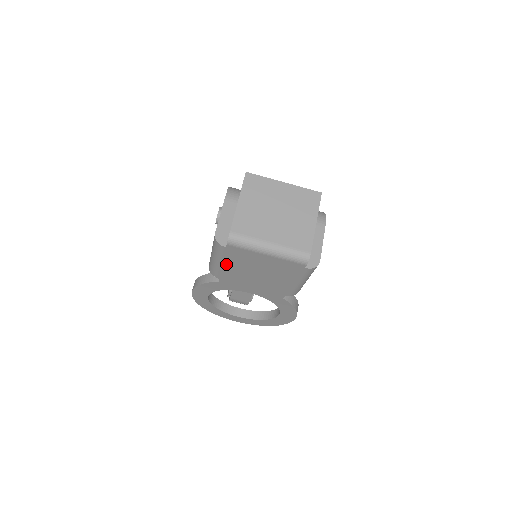
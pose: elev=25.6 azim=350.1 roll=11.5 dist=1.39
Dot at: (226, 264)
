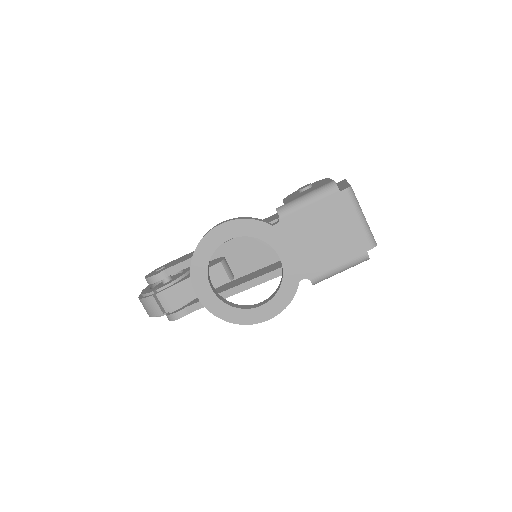
Dot at: (312, 209)
